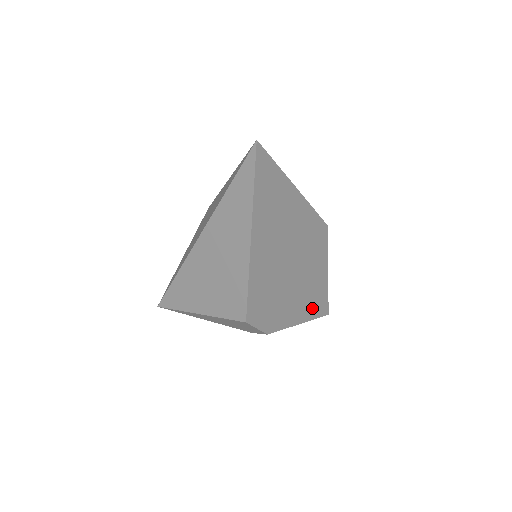
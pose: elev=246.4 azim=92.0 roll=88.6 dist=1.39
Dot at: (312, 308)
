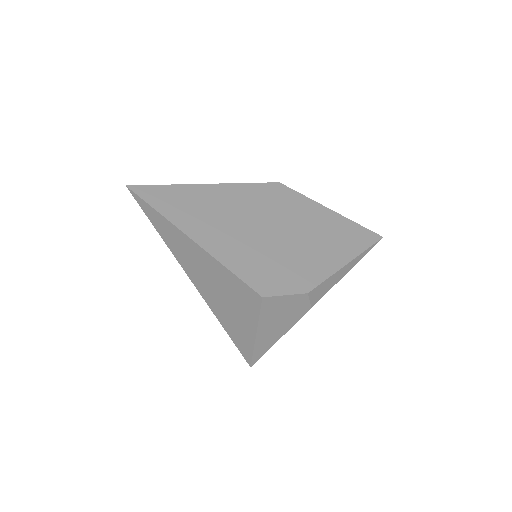
Dot at: (348, 244)
